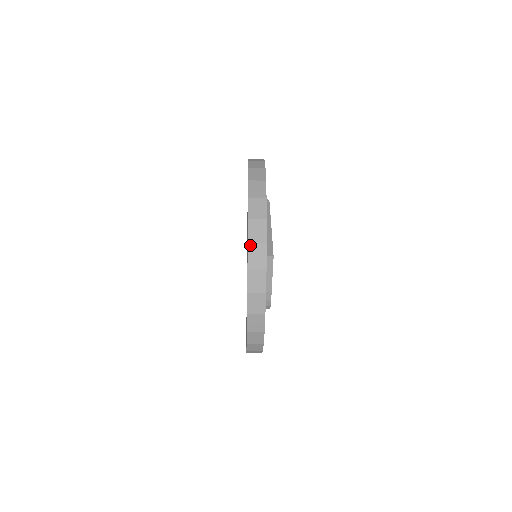
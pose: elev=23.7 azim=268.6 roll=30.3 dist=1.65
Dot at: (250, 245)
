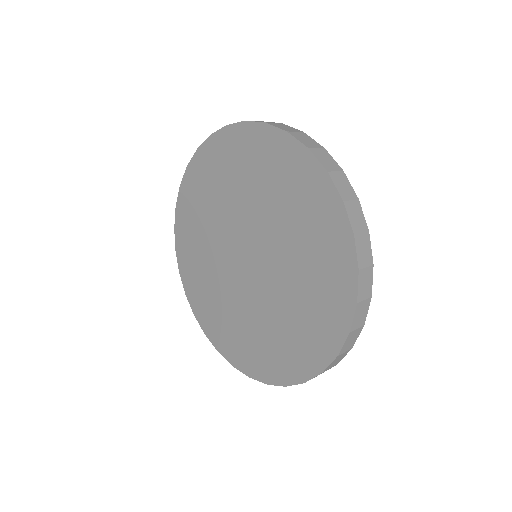
Dot at: (359, 304)
